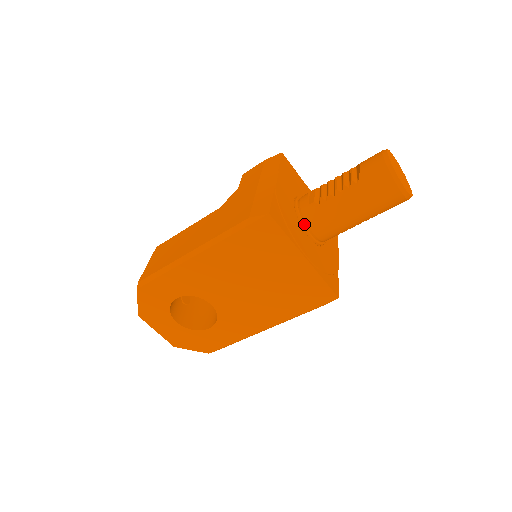
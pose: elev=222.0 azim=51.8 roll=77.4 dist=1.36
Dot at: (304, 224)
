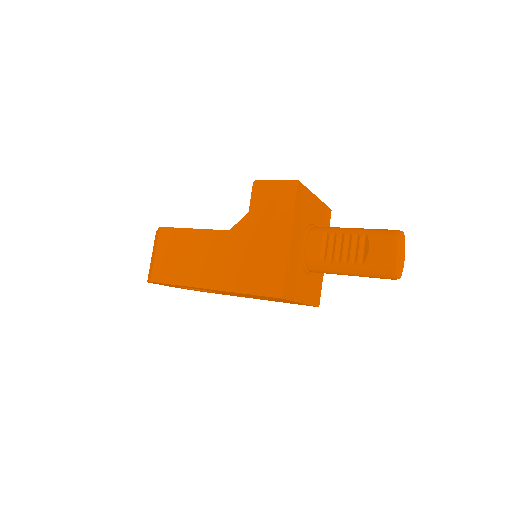
Dot at: (306, 268)
